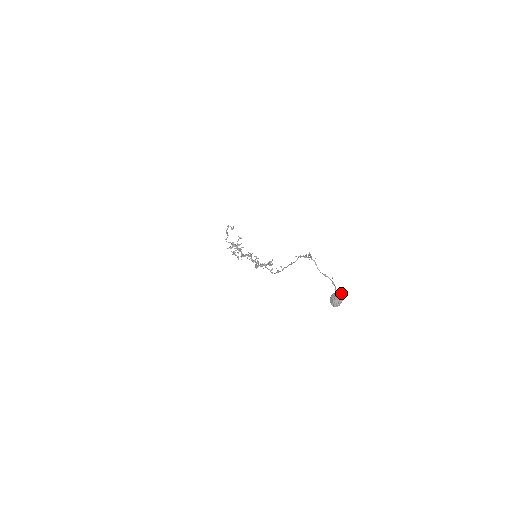
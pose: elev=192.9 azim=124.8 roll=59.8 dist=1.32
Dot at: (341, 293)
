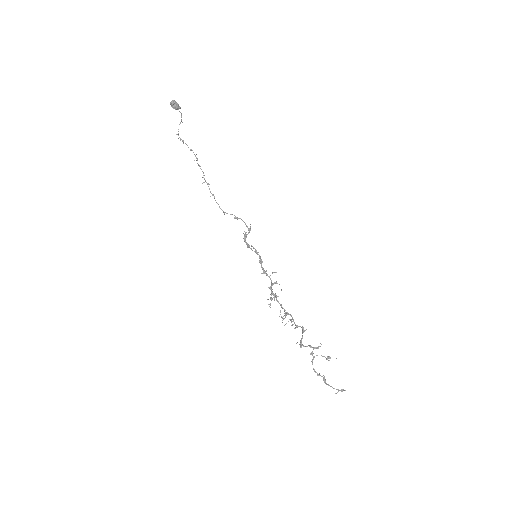
Dot at: (178, 106)
